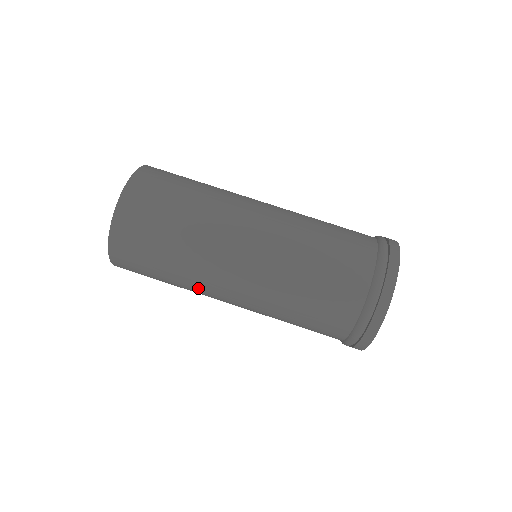
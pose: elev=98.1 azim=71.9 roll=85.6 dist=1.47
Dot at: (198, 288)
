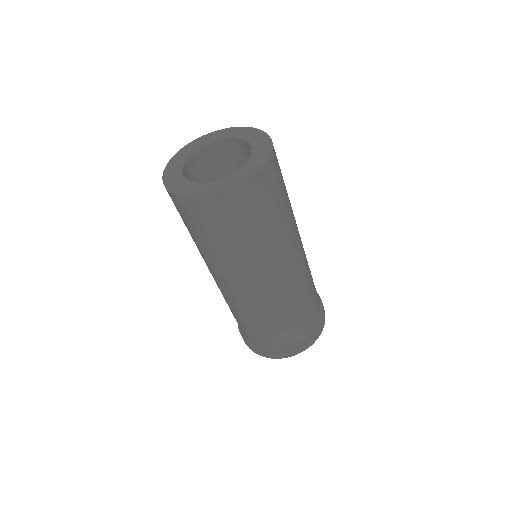
Dot at: (203, 257)
